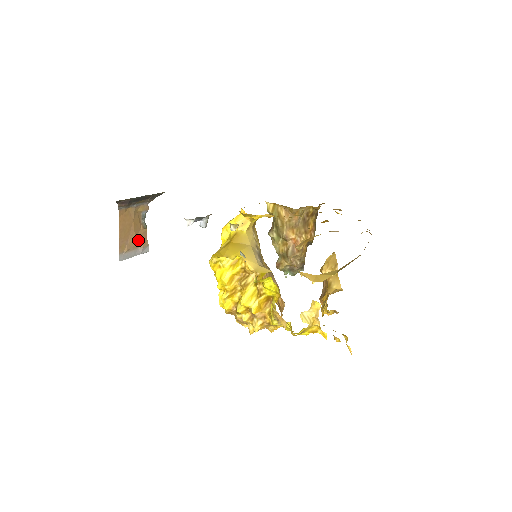
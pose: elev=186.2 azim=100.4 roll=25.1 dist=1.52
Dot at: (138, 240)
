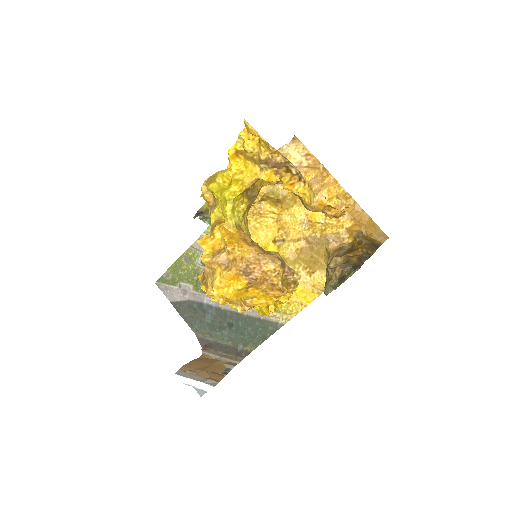
Dot at: (208, 374)
